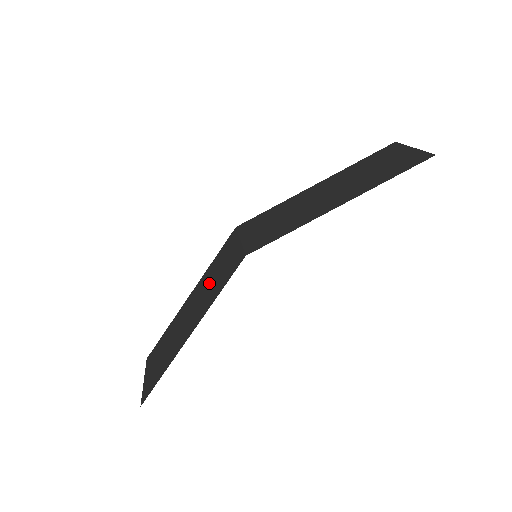
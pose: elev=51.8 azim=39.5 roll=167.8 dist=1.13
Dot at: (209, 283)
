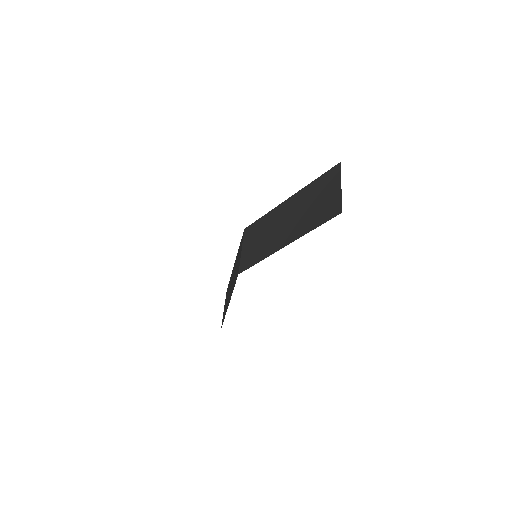
Dot at: (235, 269)
